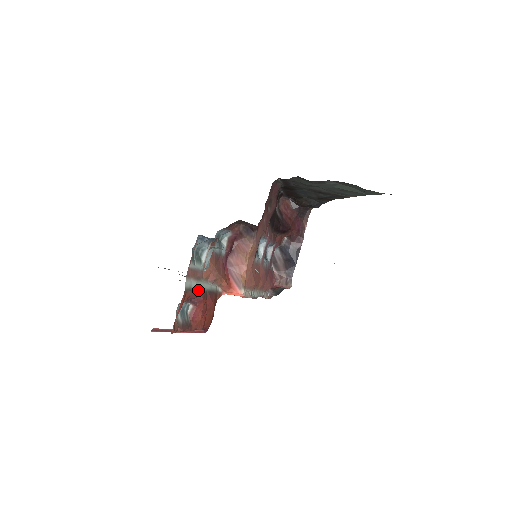
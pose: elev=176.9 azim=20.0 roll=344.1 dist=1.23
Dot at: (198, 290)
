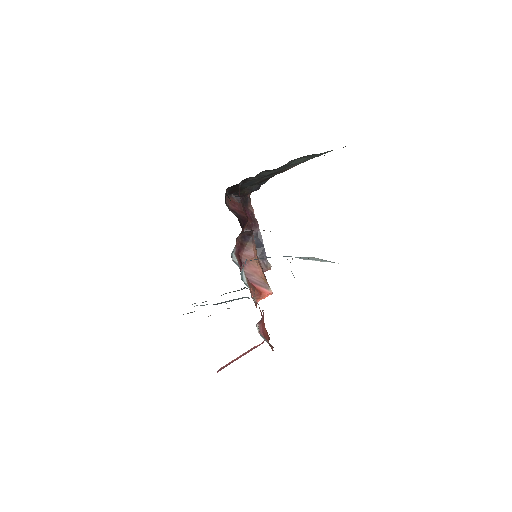
Dot at: occluded
